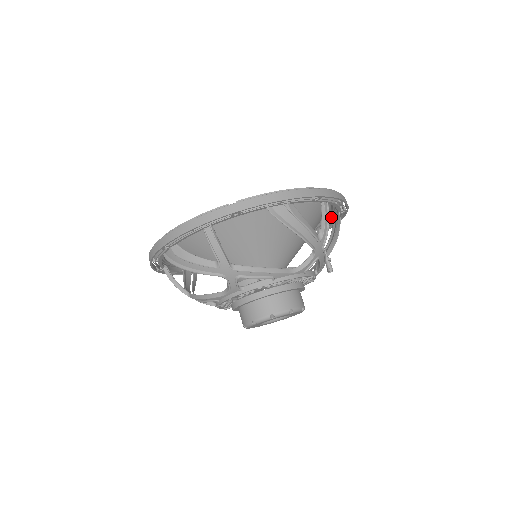
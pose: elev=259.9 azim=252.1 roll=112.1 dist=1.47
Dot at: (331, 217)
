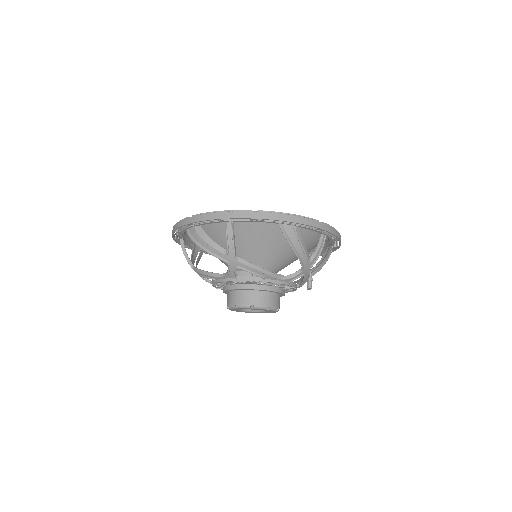
Dot at: (325, 247)
